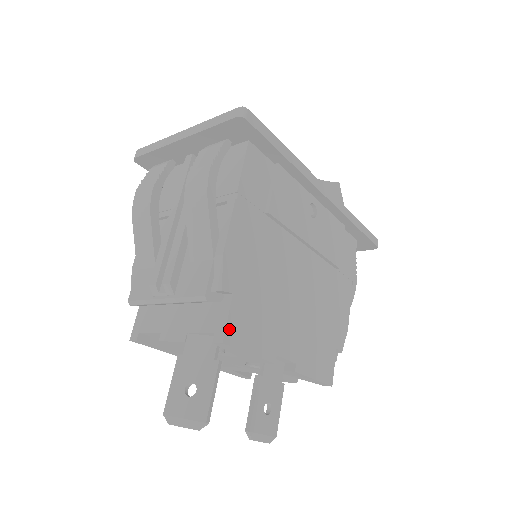
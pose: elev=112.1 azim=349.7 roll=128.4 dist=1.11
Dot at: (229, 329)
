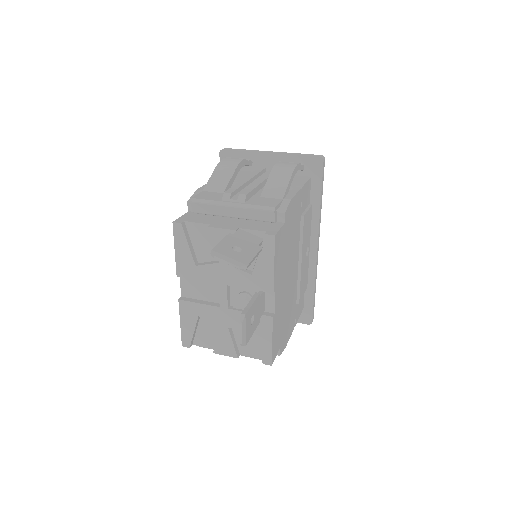
Dot at: (278, 235)
